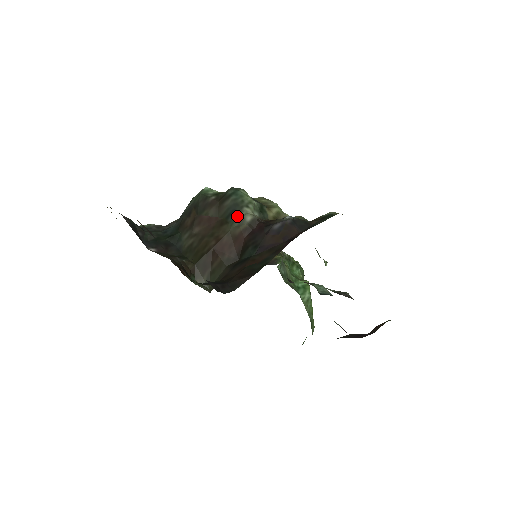
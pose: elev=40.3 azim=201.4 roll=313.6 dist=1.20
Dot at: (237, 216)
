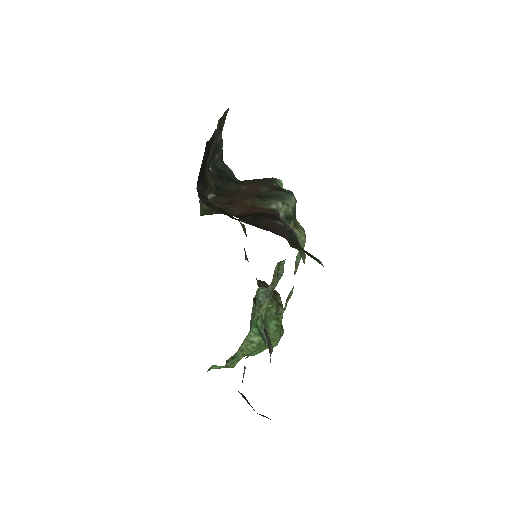
Dot at: (271, 200)
